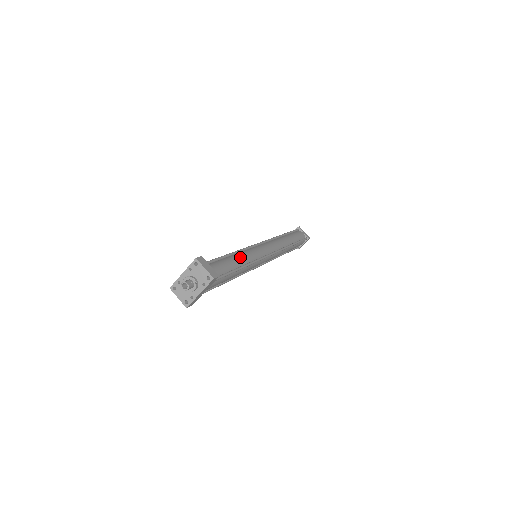
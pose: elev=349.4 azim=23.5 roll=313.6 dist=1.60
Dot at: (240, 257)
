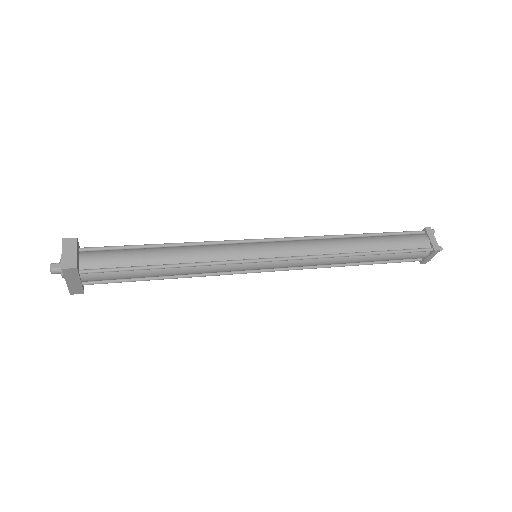
Dot at: (187, 251)
